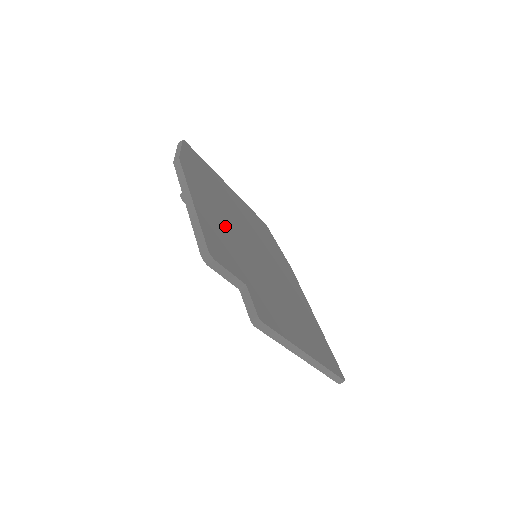
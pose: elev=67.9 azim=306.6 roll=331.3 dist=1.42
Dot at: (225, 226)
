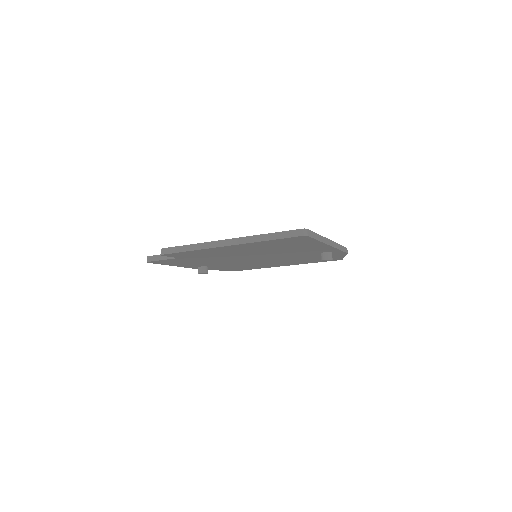
Dot at: occluded
